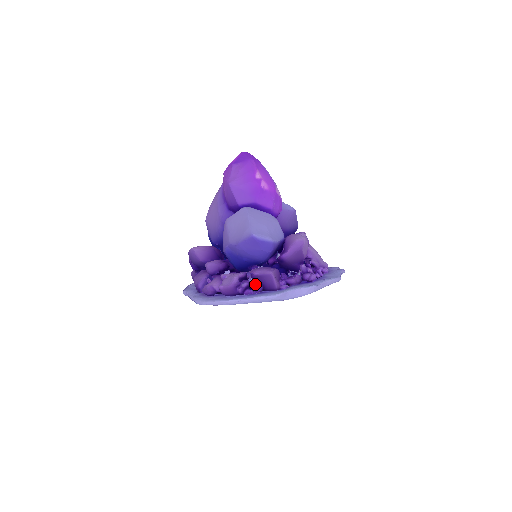
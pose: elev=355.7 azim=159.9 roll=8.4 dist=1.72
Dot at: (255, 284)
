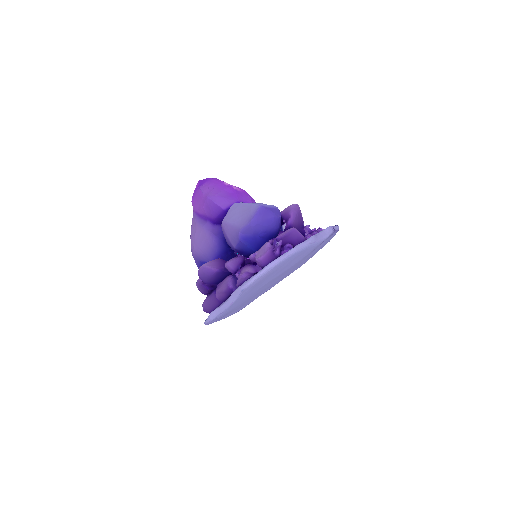
Dot at: (285, 245)
